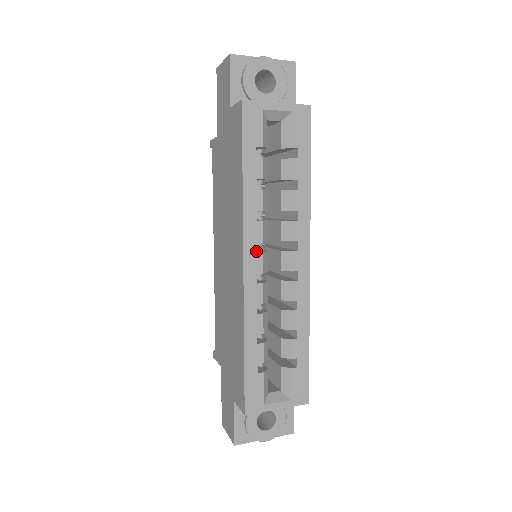
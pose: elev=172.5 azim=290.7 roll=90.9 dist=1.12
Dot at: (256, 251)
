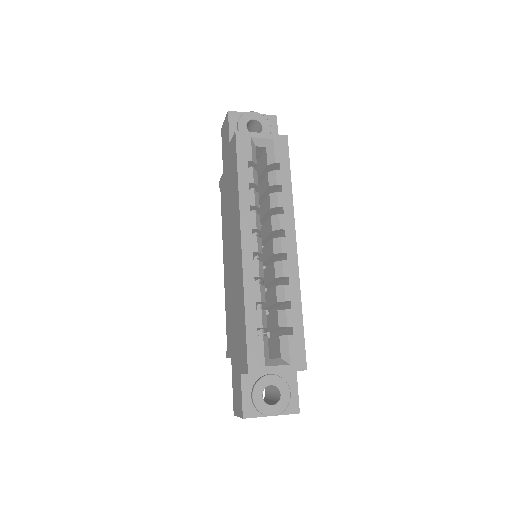
Dot at: (251, 235)
